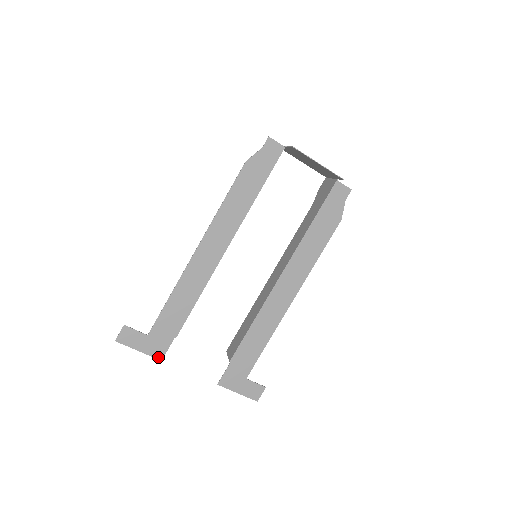
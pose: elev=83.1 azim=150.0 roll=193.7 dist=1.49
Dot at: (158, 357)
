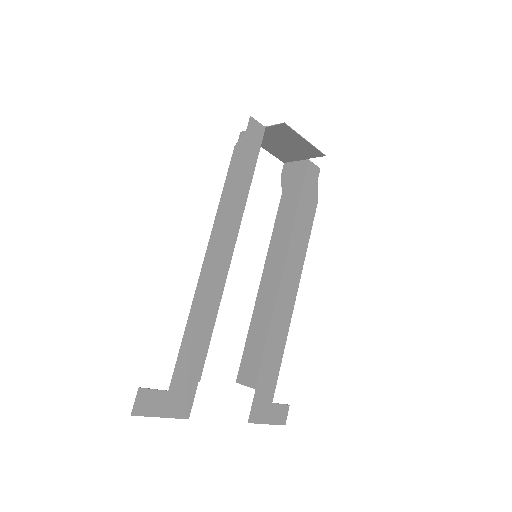
Dot at: (184, 416)
